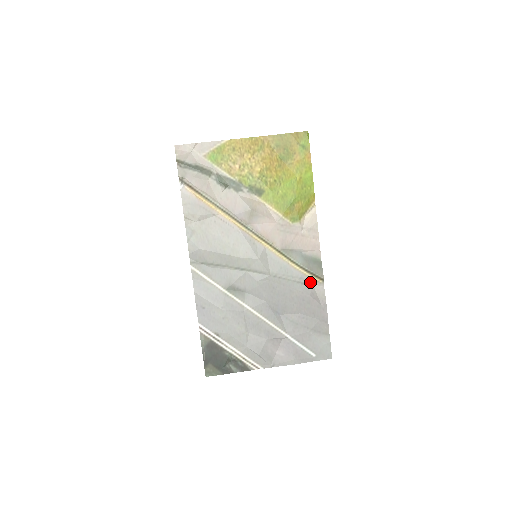
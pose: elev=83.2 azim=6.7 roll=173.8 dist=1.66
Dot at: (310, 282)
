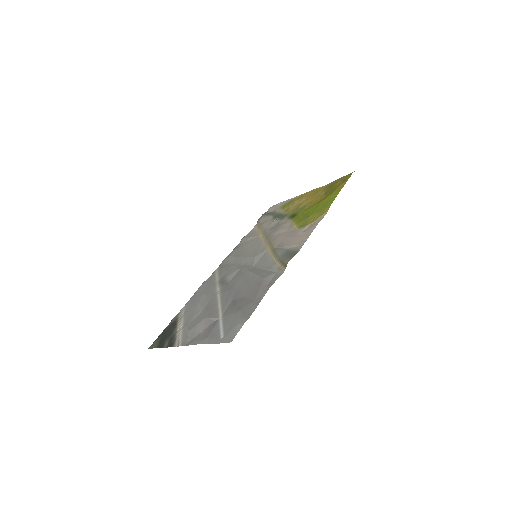
Dot at: (276, 271)
